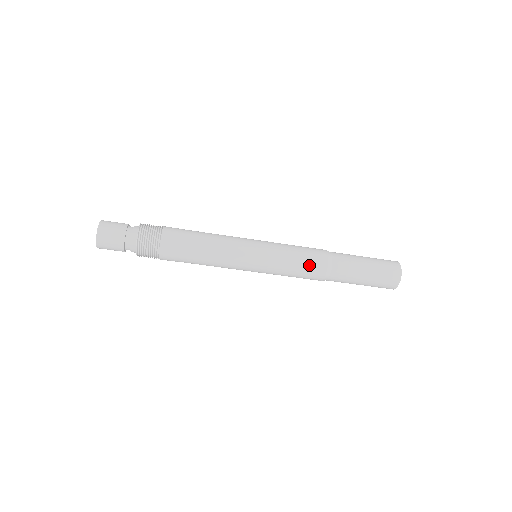
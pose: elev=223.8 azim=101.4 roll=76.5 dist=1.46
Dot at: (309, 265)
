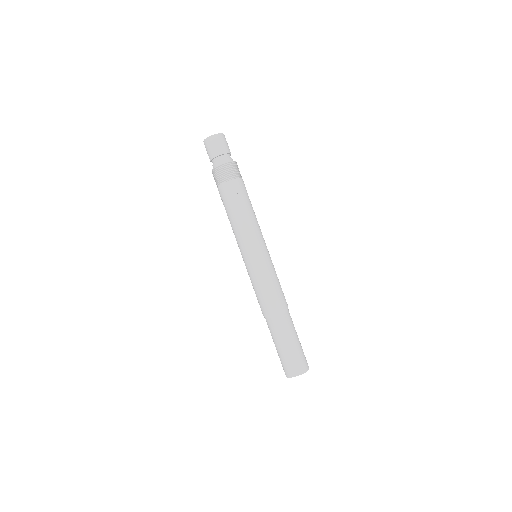
Dot at: (276, 295)
